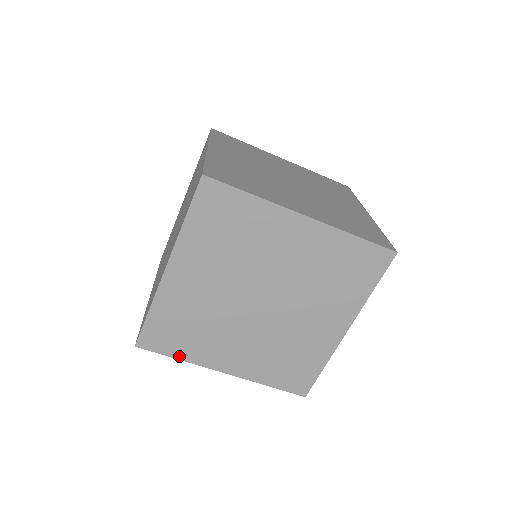
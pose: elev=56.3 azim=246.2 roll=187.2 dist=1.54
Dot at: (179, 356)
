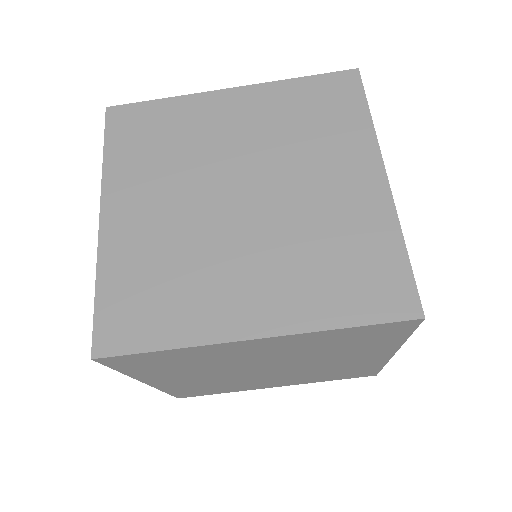
Dot at: (223, 392)
